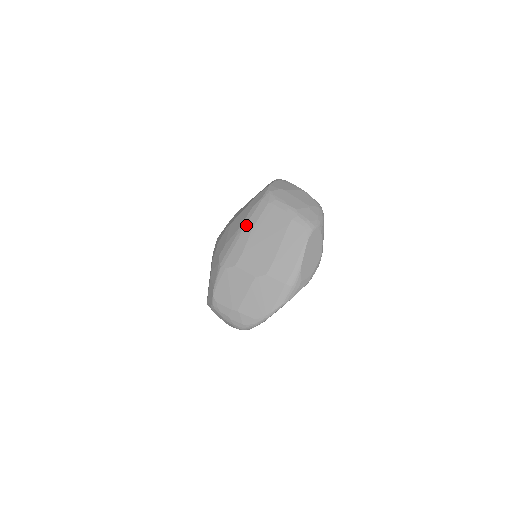
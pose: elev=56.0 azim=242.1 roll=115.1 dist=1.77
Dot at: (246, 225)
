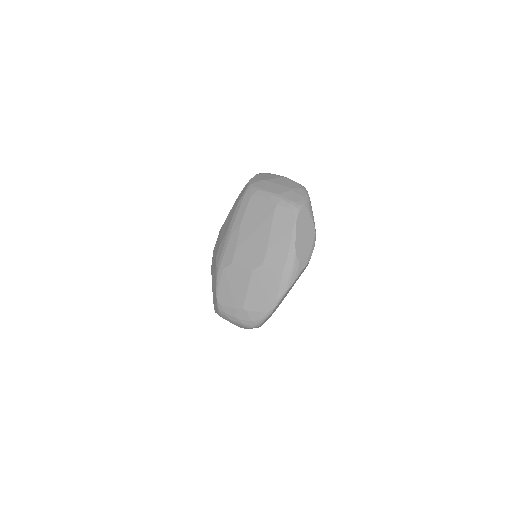
Dot at: (234, 222)
